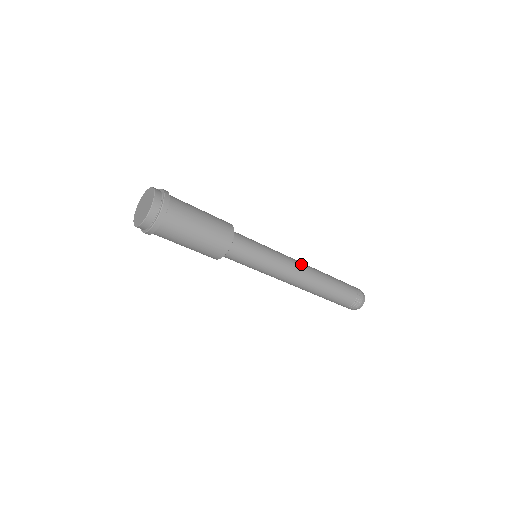
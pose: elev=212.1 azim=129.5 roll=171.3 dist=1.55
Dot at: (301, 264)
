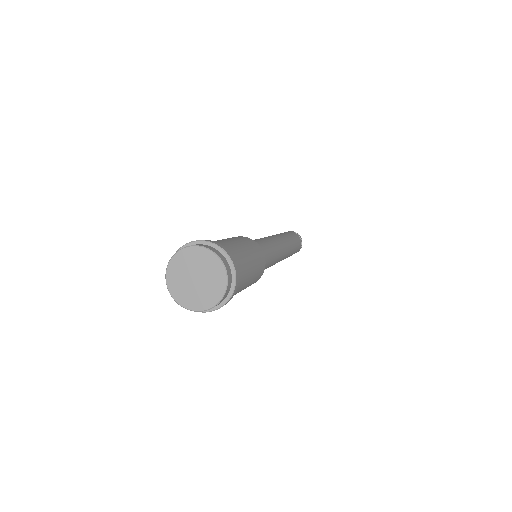
Dot at: (280, 240)
